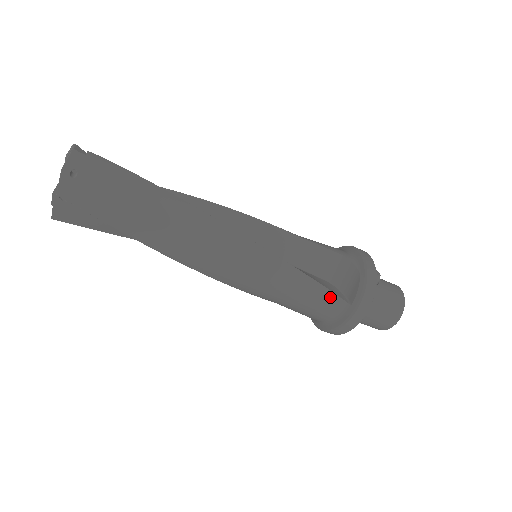
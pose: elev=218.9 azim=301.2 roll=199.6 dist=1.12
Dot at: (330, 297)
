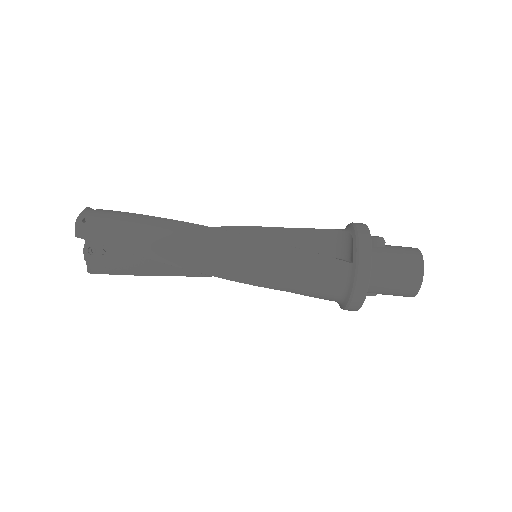
Dot at: (329, 262)
